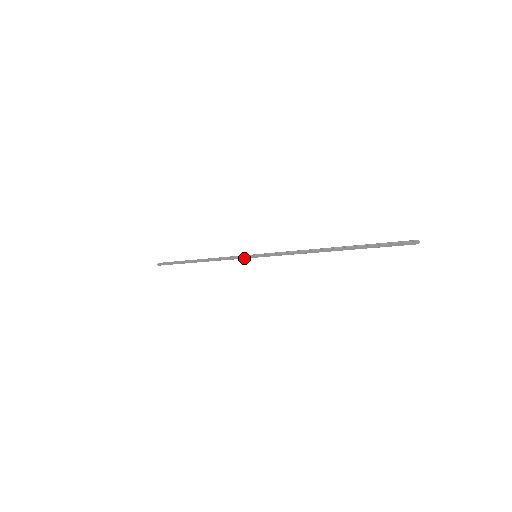
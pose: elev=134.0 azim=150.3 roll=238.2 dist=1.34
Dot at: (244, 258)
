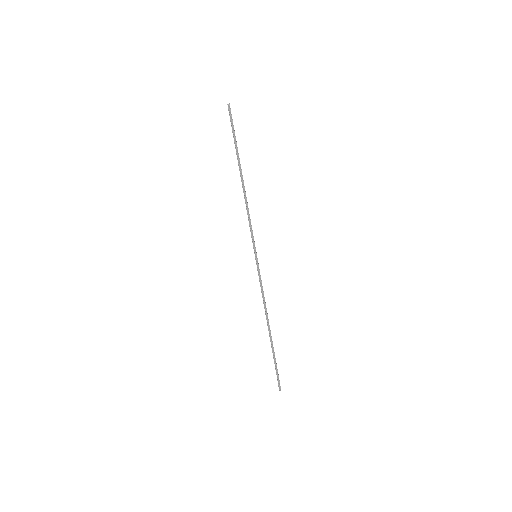
Dot at: (252, 242)
